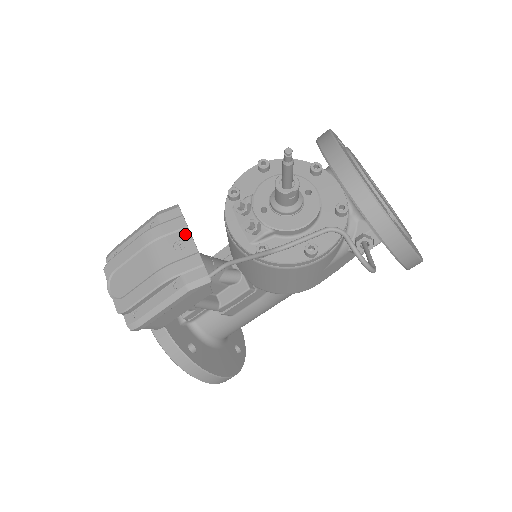
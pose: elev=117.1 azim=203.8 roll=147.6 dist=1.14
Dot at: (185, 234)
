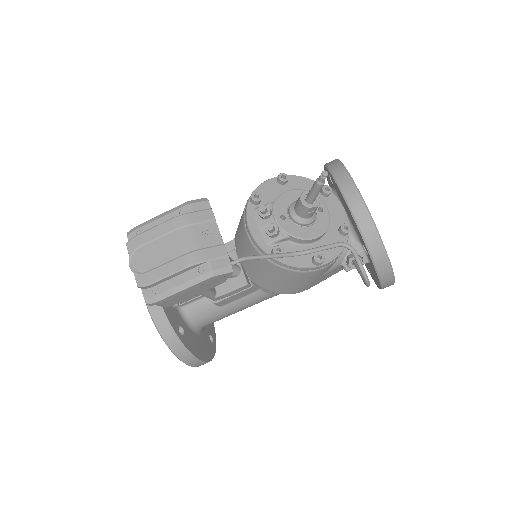
Dot at: (213, 226)
